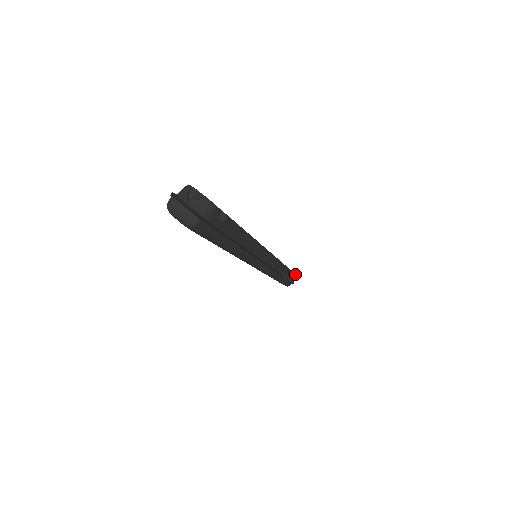
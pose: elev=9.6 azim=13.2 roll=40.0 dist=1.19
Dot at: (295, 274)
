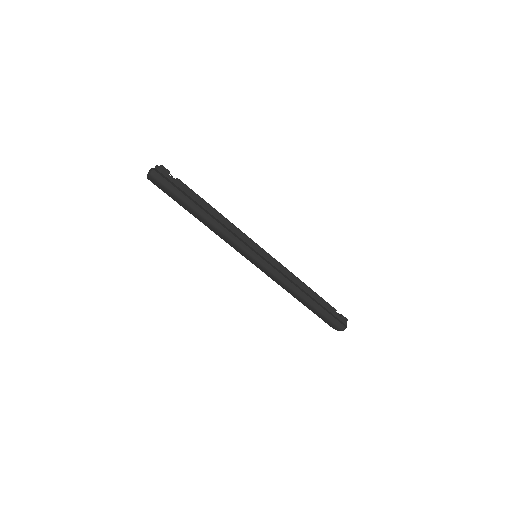
Dot at: (341, 314)
